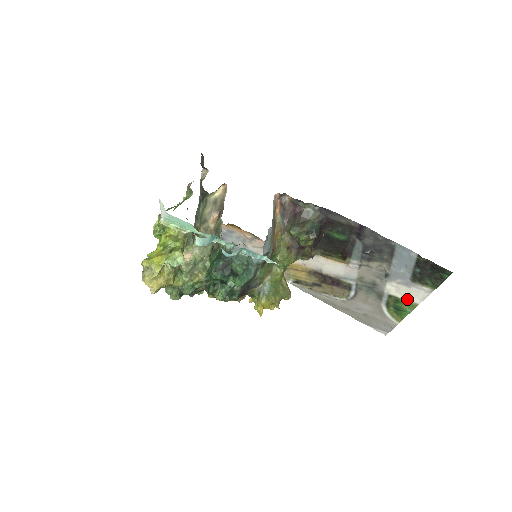
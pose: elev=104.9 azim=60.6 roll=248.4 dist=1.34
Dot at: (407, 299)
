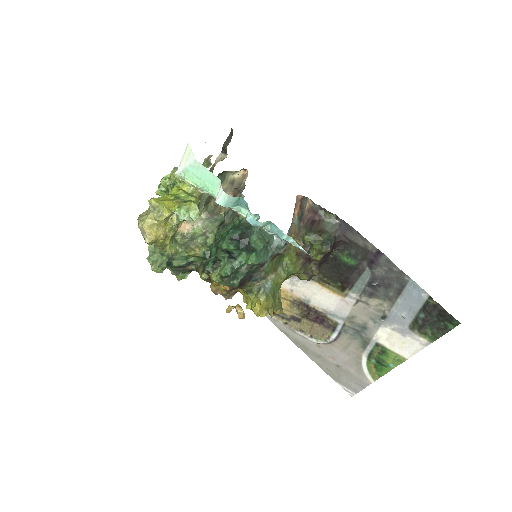
Dot at: (396, 351)
